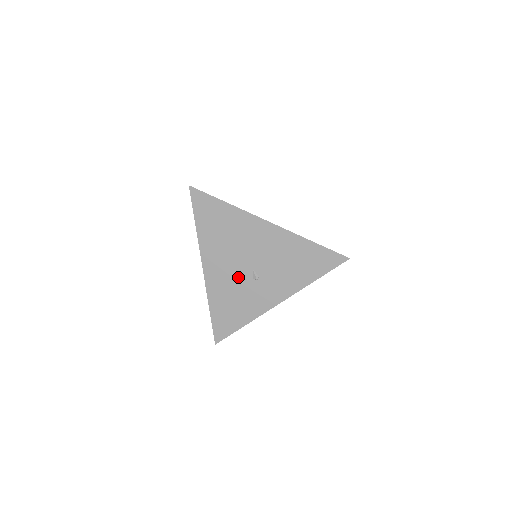
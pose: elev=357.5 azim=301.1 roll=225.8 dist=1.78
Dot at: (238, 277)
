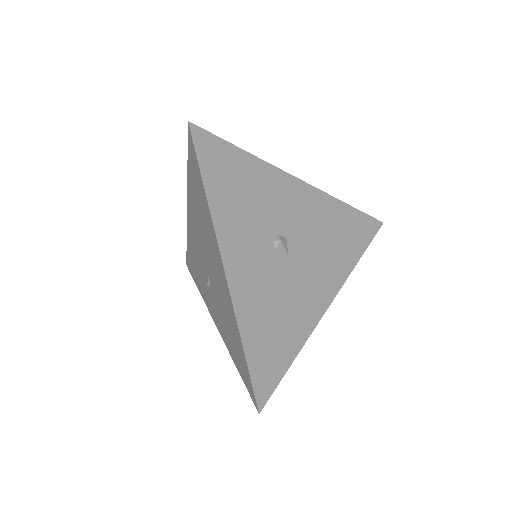
Dot at: (201, 260)
